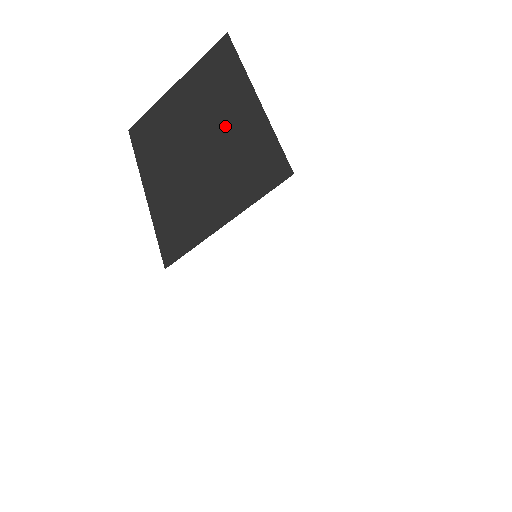
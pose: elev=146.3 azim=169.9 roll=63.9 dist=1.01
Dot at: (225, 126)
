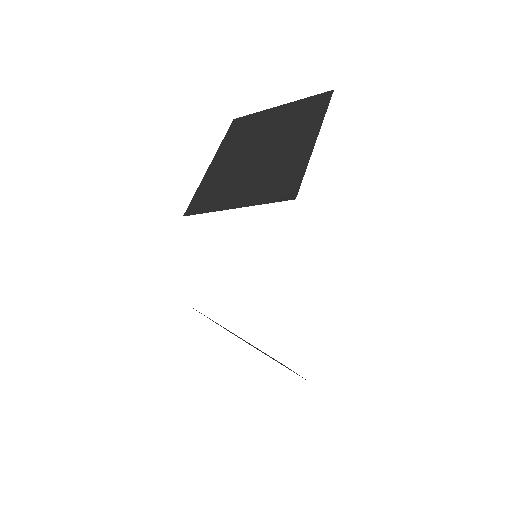
Dot at: (285, 147)
